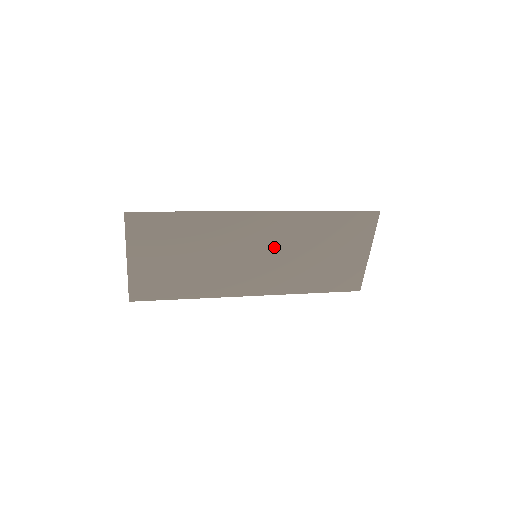
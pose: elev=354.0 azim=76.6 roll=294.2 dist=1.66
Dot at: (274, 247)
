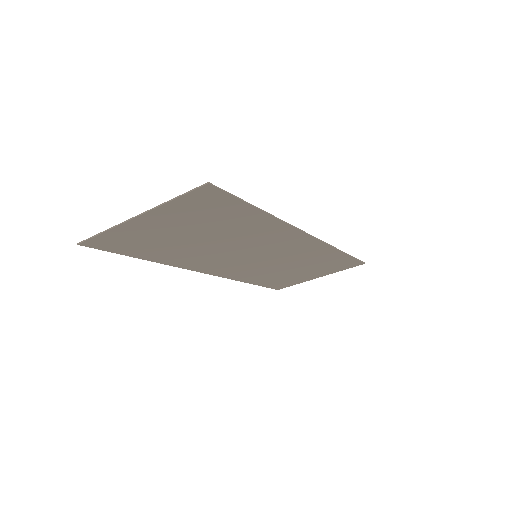
Dot at: (278, 256)
